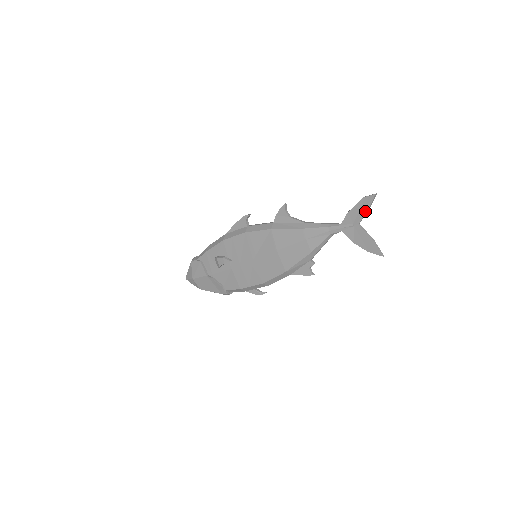
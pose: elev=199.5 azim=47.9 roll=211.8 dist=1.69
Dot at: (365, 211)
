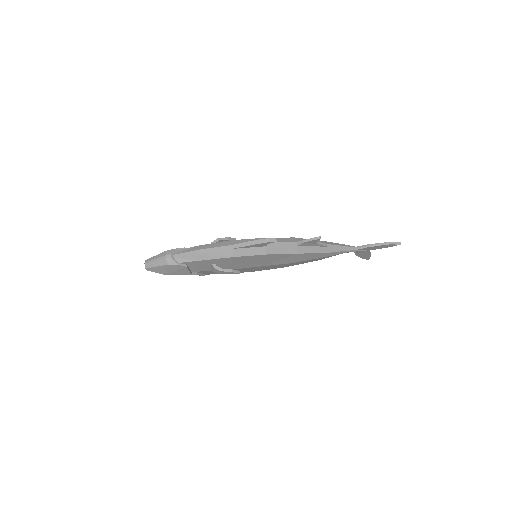
Dot at: occluded
